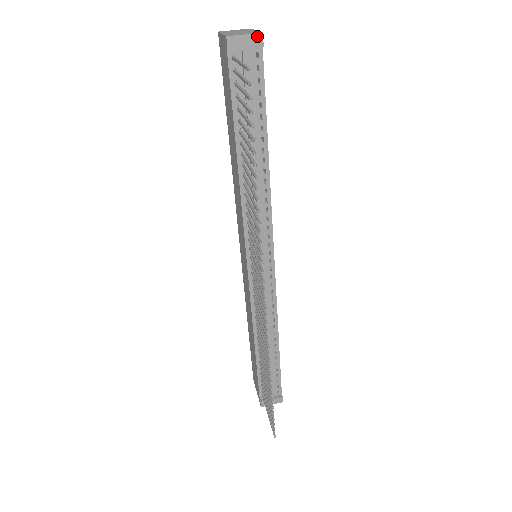
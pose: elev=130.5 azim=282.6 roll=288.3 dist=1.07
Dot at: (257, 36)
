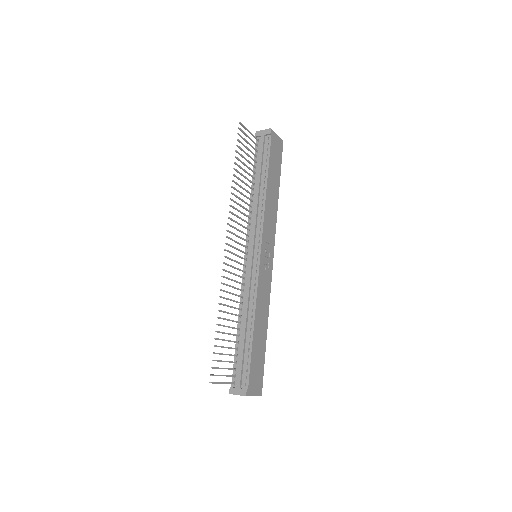
Dot at: (268, 130)
